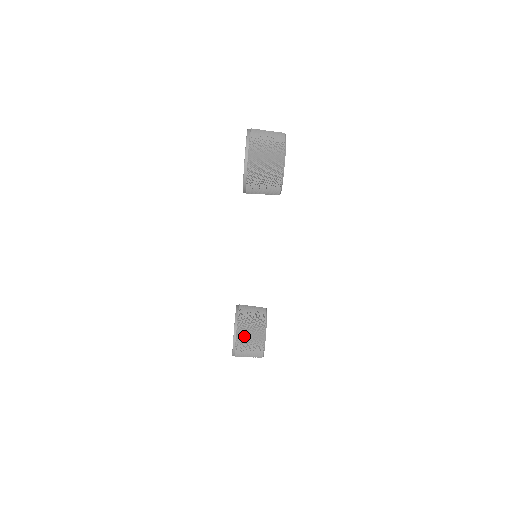
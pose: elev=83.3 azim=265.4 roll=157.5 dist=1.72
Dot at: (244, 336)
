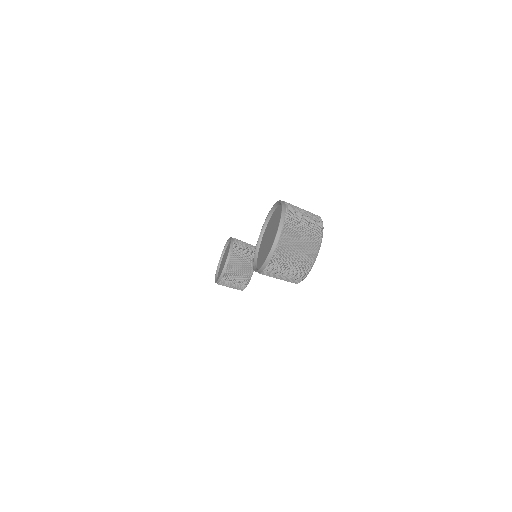
Dot at: (227, 283)
